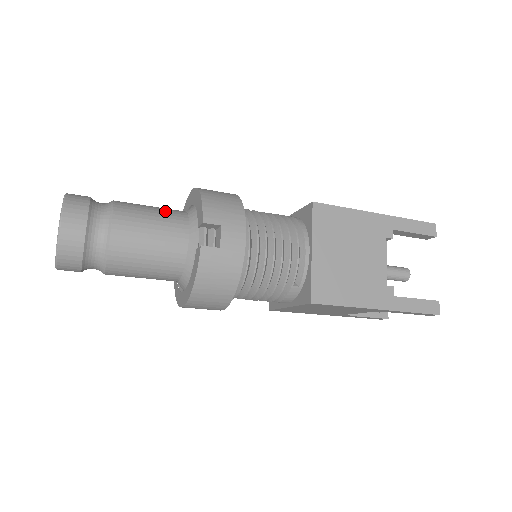
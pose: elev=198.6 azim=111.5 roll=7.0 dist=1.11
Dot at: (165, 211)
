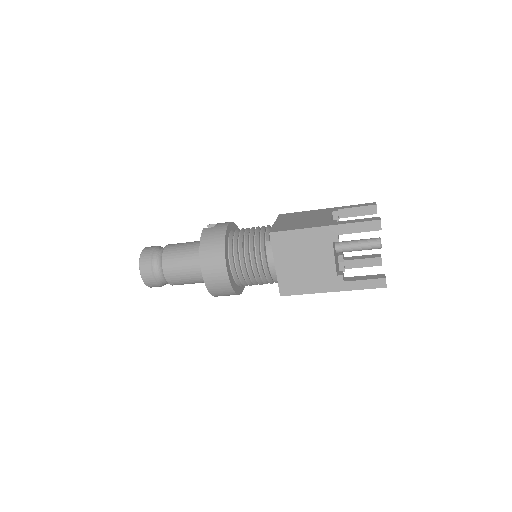
Dot at: occluded
